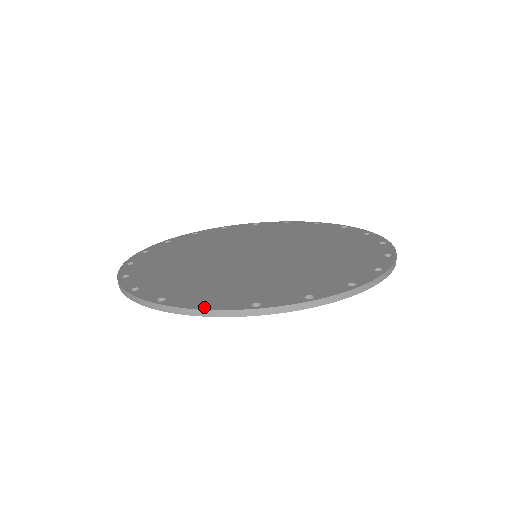
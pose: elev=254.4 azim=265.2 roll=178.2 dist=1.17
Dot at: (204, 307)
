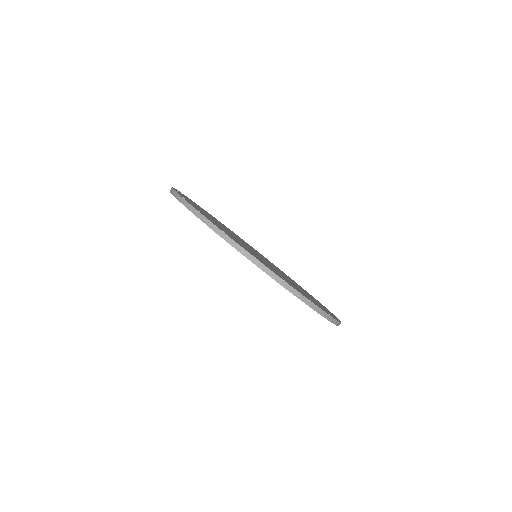
Dot at: occluded
